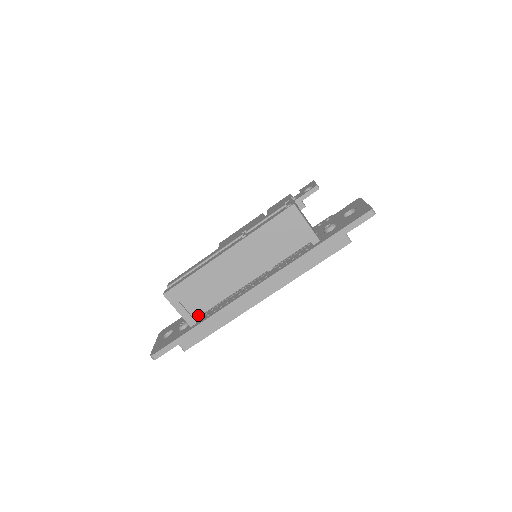
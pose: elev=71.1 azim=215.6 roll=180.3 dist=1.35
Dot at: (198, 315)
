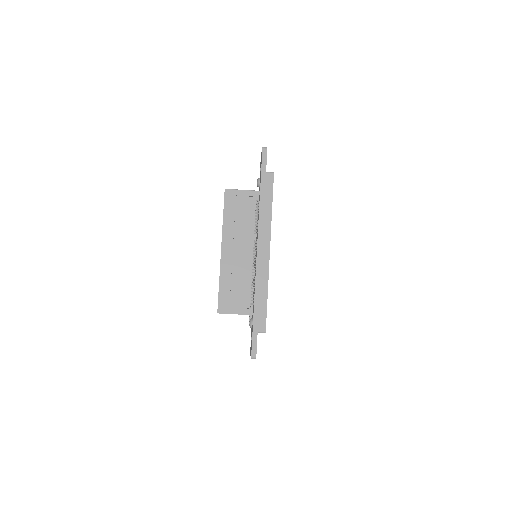
Dot at: (249, 304)
